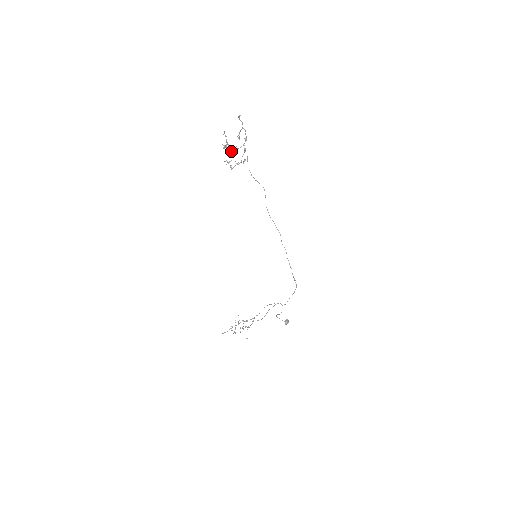
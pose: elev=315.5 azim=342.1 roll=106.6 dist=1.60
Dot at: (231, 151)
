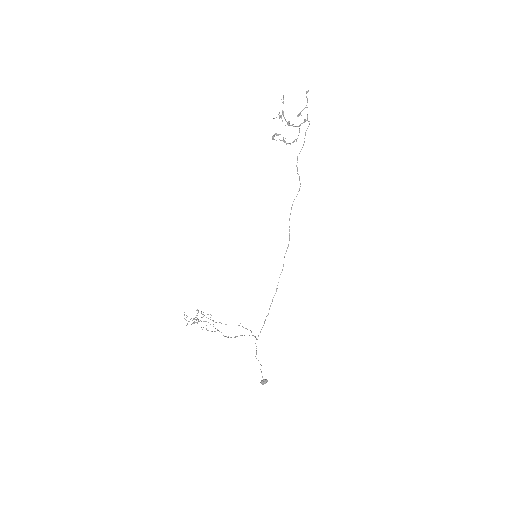
Dot at: (285, 125)
